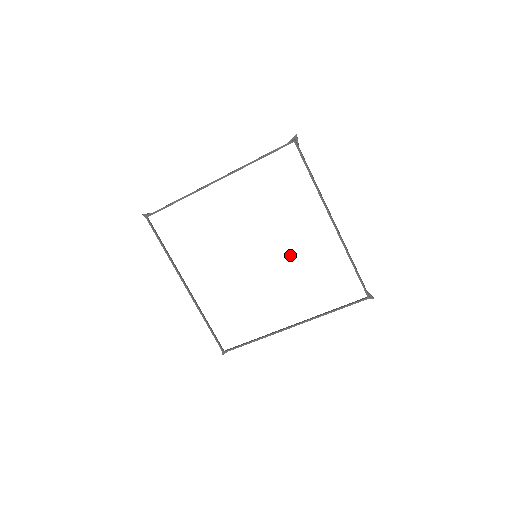
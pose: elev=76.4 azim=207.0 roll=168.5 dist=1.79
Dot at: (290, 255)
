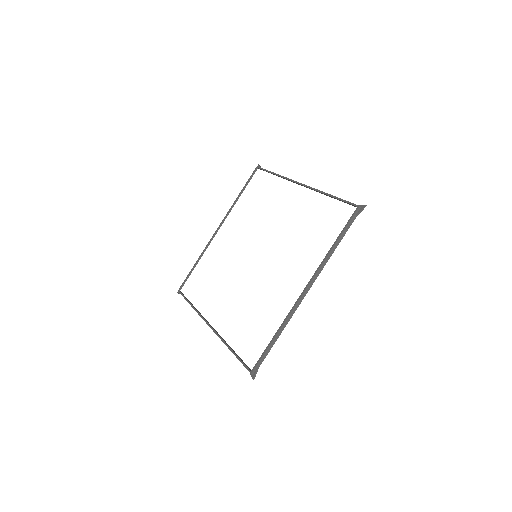
Dot at: (265, 279)
